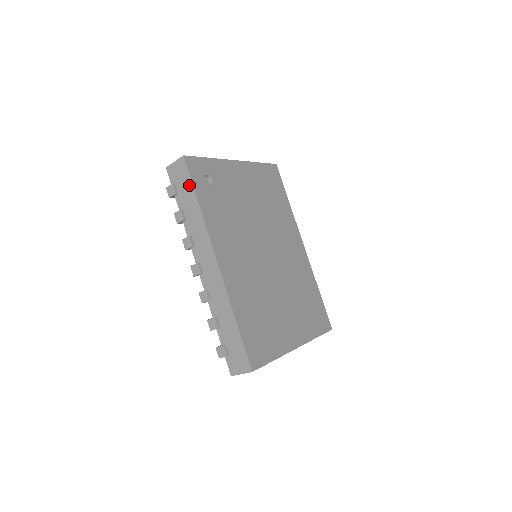
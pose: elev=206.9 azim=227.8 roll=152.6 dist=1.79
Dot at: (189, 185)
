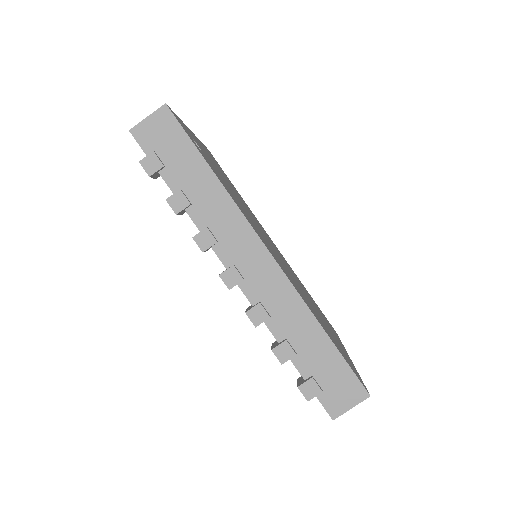
Dot at: (187, 147)
